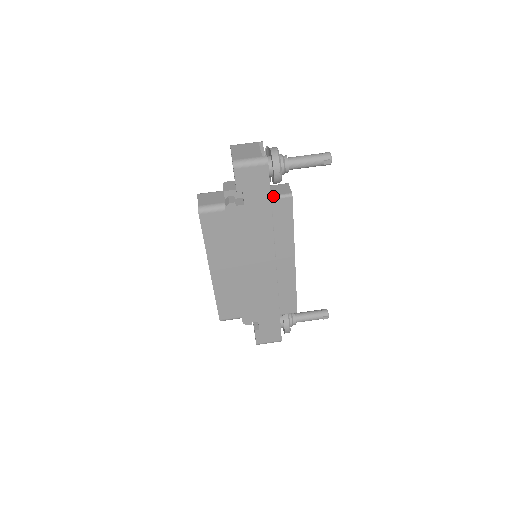
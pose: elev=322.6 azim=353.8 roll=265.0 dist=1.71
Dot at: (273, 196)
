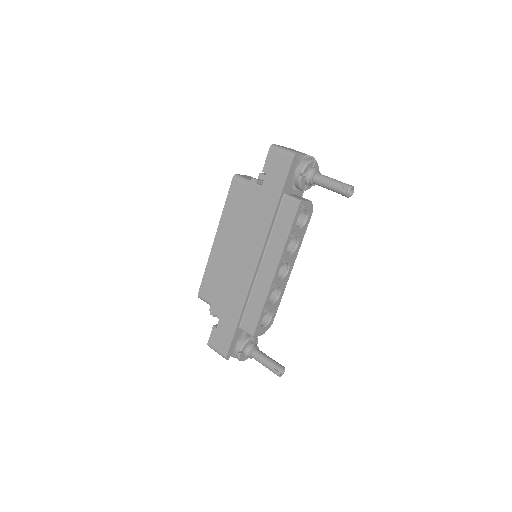
Dot at: (287, 194)
